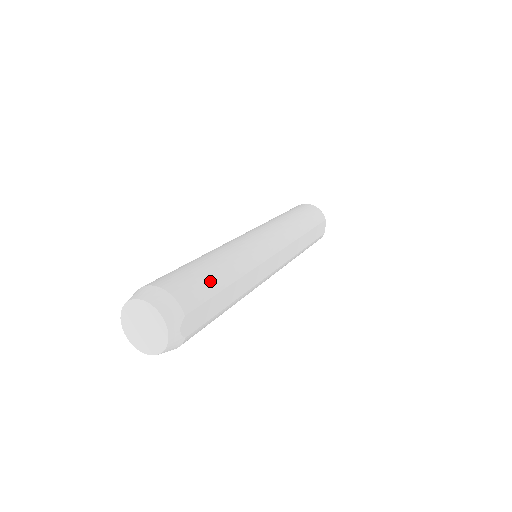
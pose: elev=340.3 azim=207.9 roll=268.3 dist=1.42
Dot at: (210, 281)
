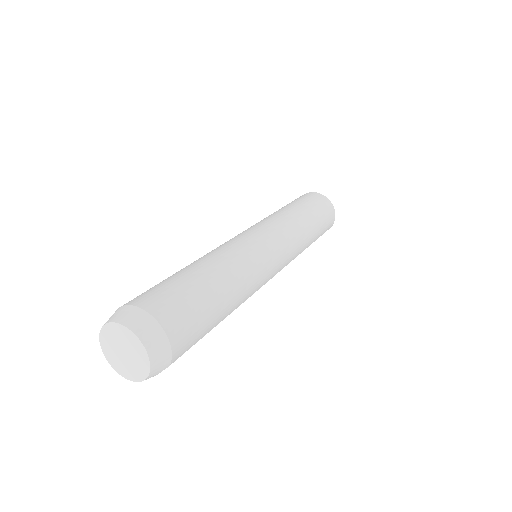
Dot at: (210, 322)
